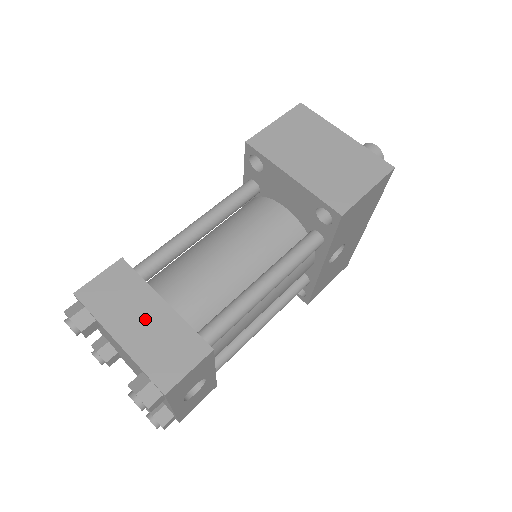
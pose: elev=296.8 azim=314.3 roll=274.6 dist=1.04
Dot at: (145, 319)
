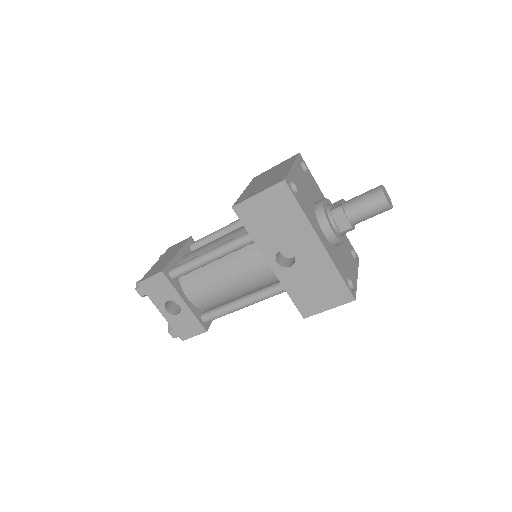
Dot at: (167, 258)
